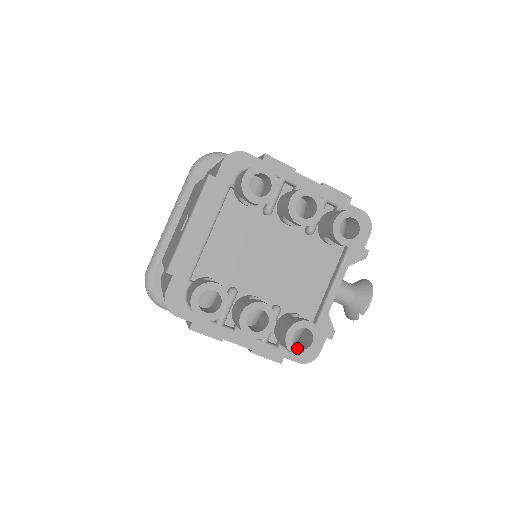
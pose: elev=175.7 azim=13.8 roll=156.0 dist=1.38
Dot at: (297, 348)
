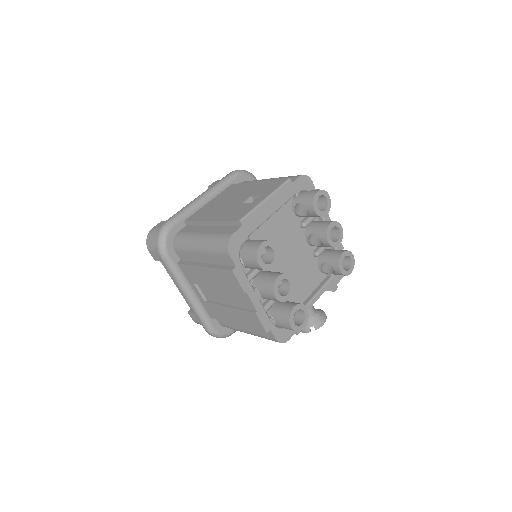
Dot at: occluded
